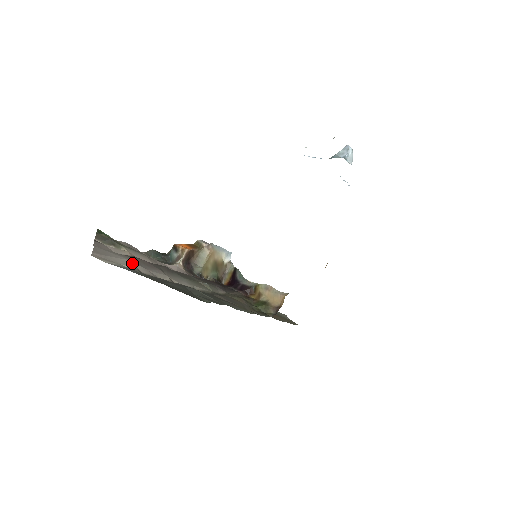
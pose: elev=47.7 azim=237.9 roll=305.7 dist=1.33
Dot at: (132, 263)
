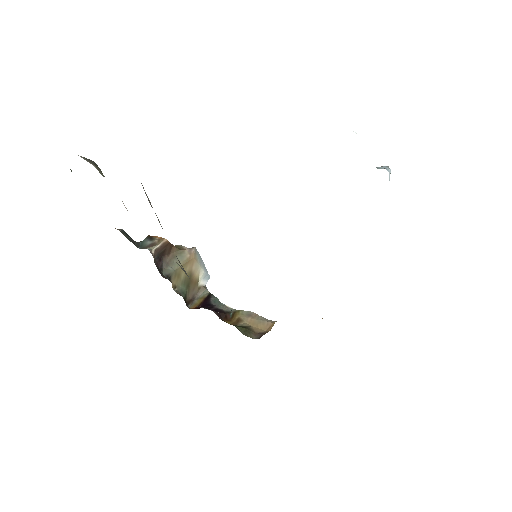
Dot at: occluded
